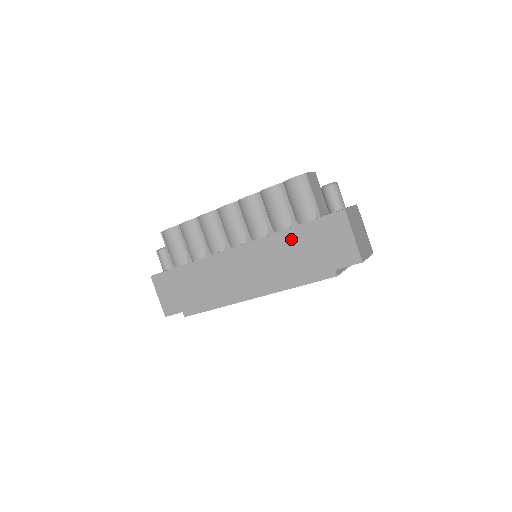
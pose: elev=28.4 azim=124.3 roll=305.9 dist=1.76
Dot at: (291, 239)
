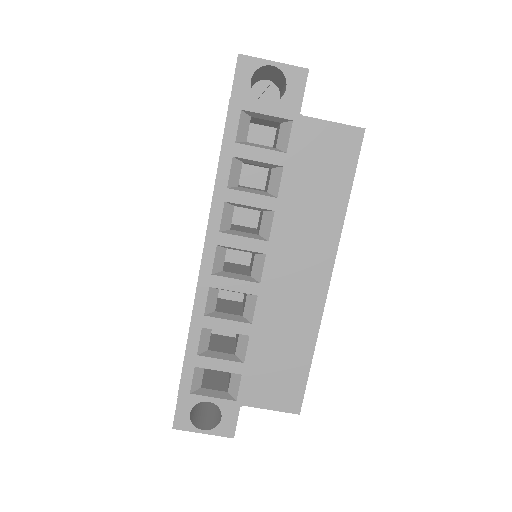
Dot at: occluded
